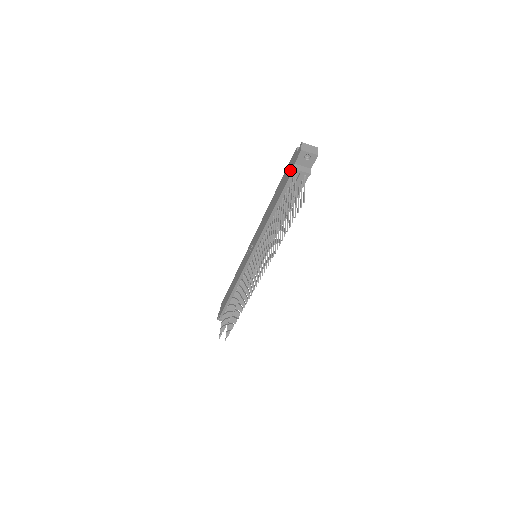
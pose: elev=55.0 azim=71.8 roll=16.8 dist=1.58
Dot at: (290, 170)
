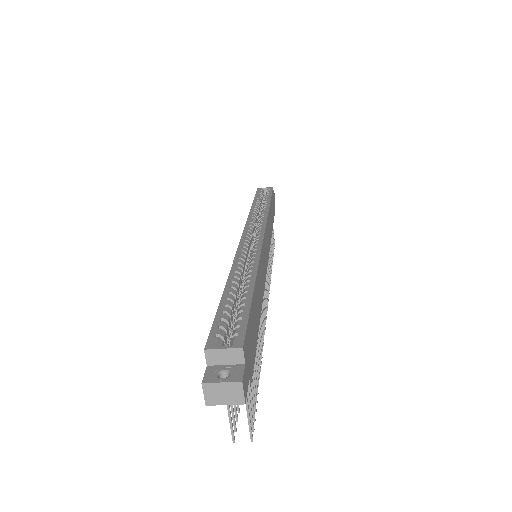
Dot at: occluded
